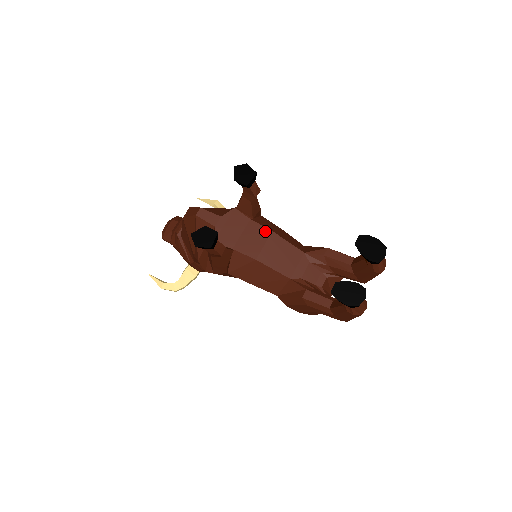
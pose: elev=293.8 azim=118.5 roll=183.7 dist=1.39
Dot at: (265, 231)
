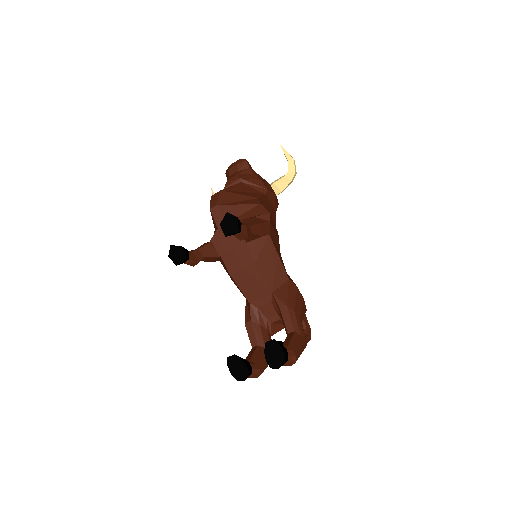
Dot at: (250, 259)
